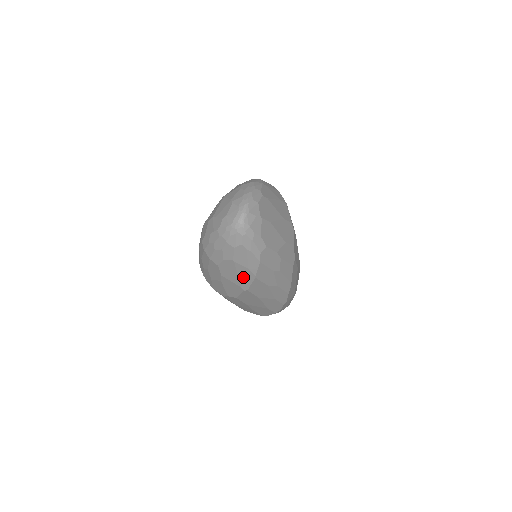
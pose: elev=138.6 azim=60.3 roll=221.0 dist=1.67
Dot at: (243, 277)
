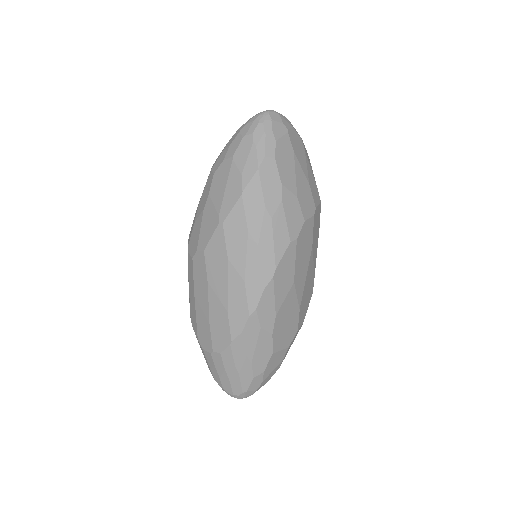
Dot at: (229, 193)
